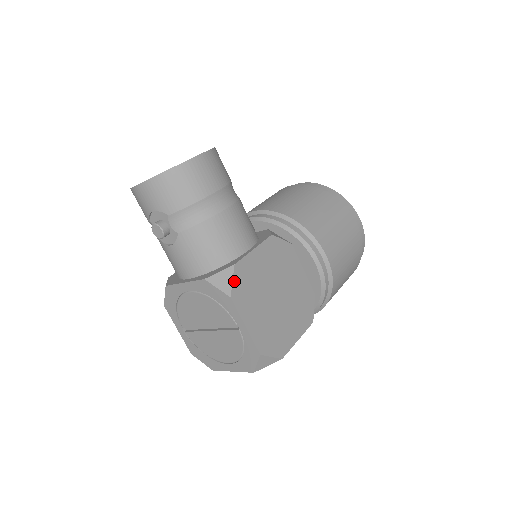
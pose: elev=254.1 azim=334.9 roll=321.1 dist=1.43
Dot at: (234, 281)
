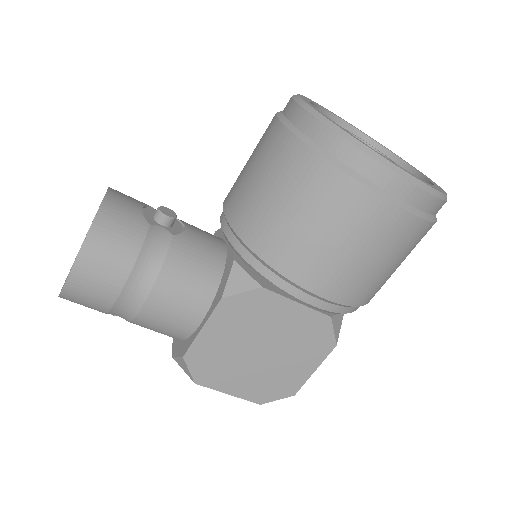
Dot at: (191, 370)
